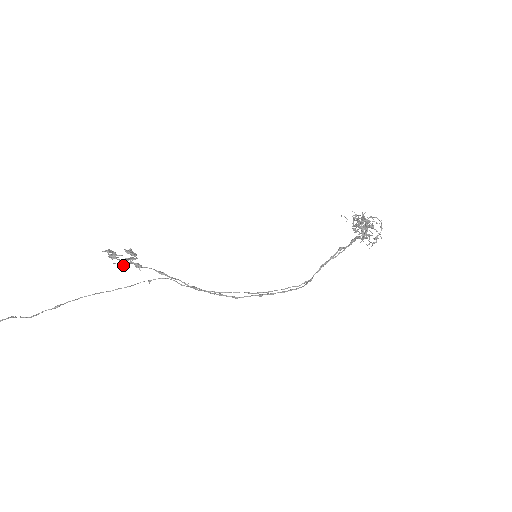
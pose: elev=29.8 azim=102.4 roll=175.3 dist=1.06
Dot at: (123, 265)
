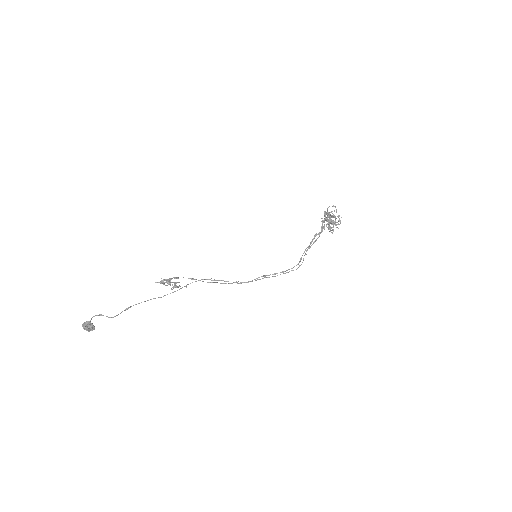
Dot at: (167, 279)
